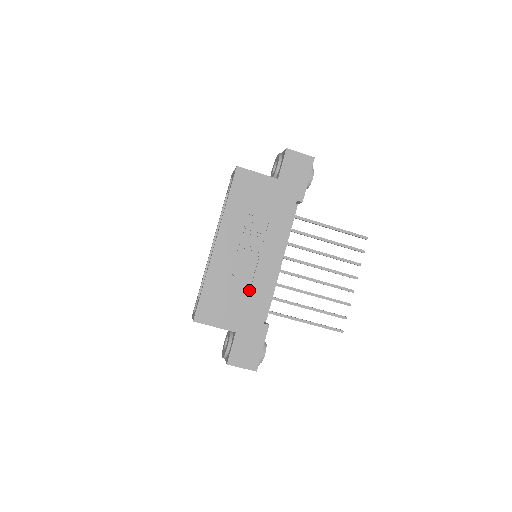
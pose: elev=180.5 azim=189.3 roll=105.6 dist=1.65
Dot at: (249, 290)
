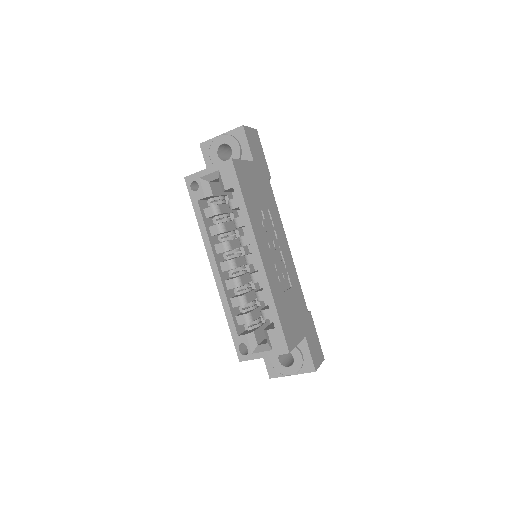
Dot at: (292, 288)
